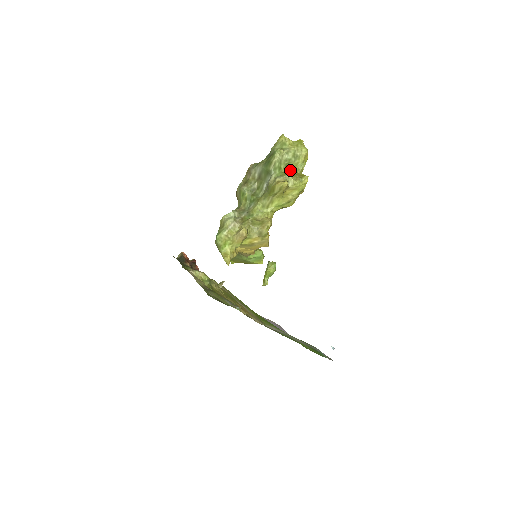
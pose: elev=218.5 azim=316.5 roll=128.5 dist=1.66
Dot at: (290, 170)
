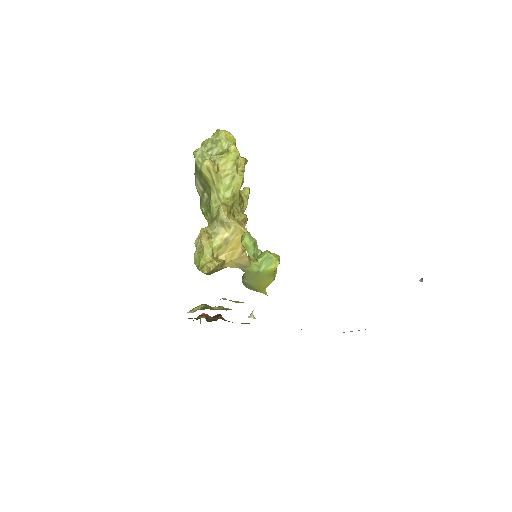
Dot at: occluded
